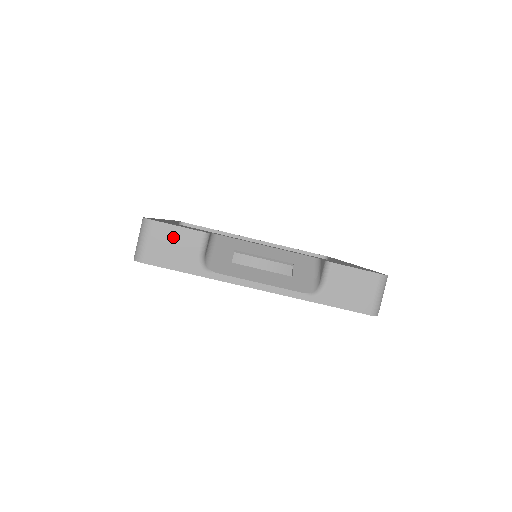
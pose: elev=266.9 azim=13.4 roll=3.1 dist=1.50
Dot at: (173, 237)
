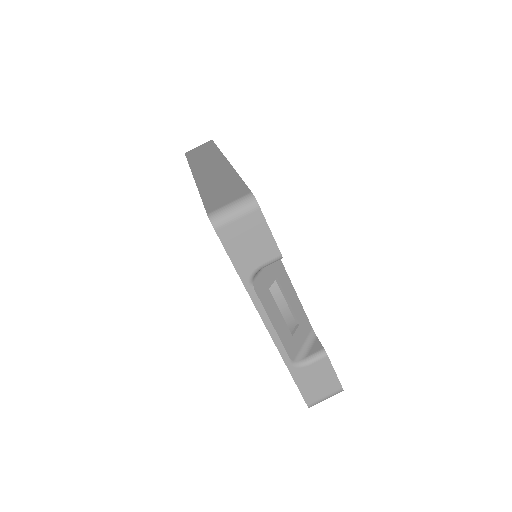
Dot at: (258, 235)
